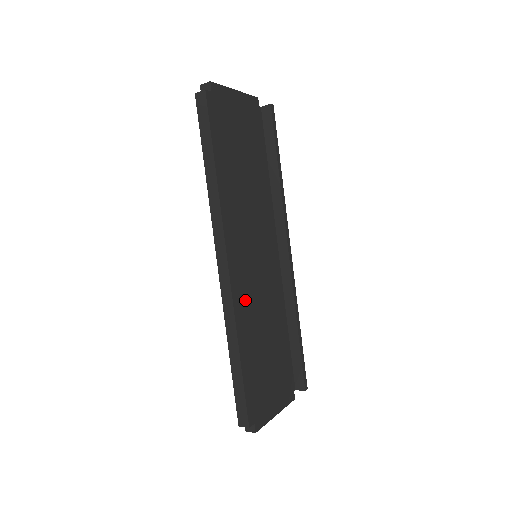
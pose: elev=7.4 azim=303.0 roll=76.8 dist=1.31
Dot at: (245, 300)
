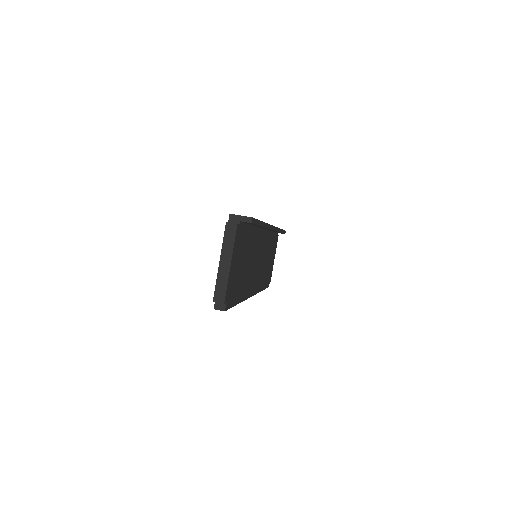
Dot at: (259, 280)
